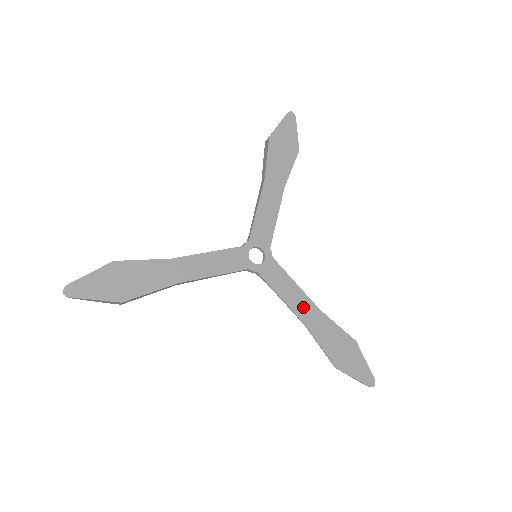
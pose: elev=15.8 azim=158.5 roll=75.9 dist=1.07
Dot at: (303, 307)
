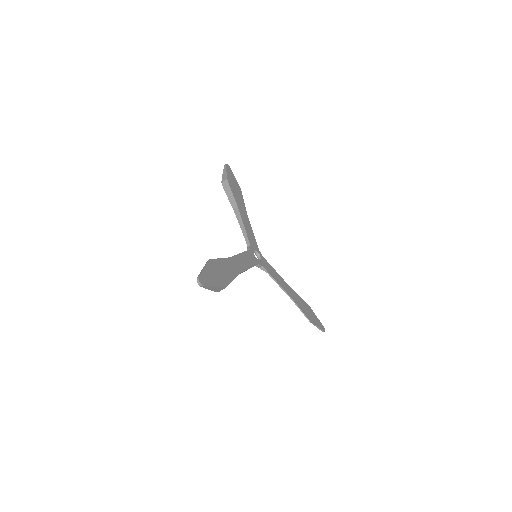
Dot at: (286, 287)
